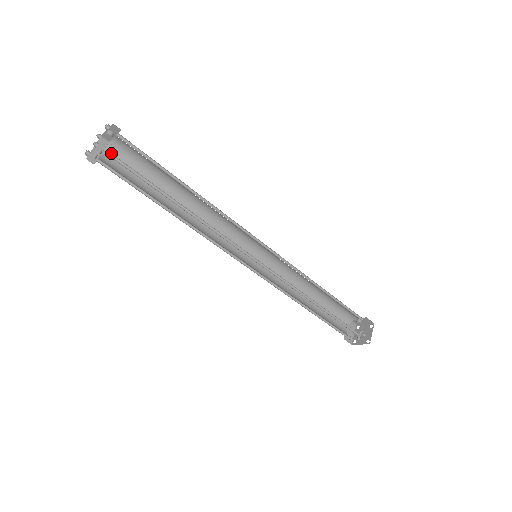
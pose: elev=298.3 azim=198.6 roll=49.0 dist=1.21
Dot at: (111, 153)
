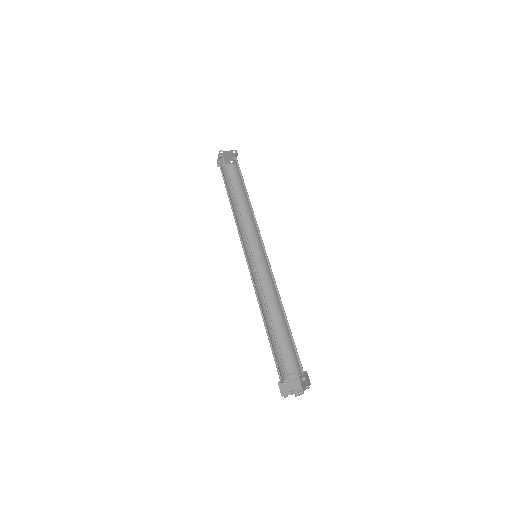
Dot at: (230, 169)
